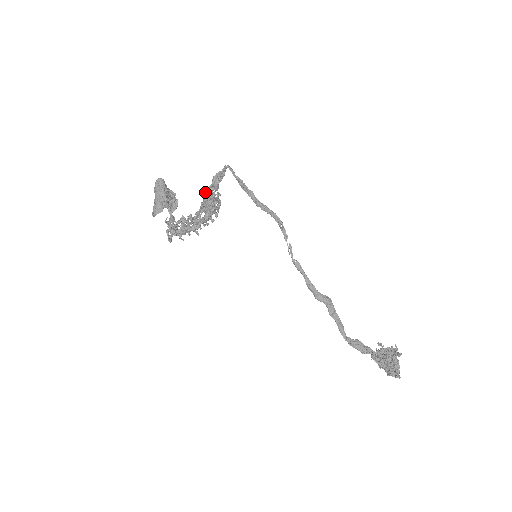
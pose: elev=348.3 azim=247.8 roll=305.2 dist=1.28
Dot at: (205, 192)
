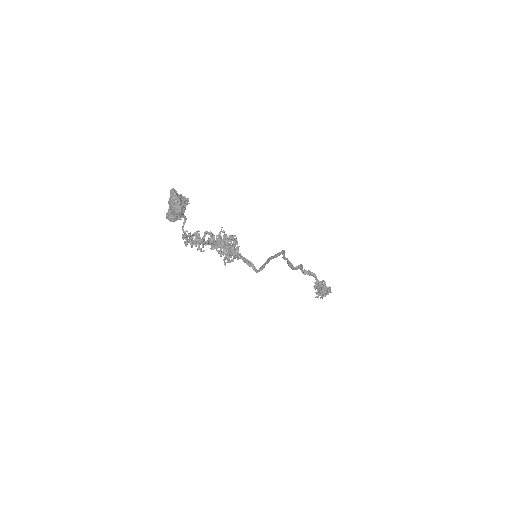
Dot at: (228, 257)
